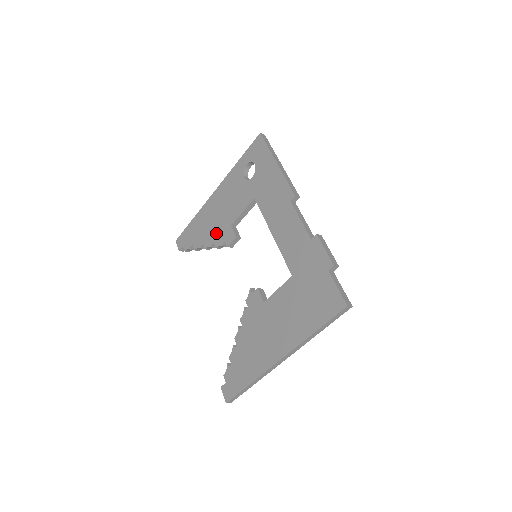
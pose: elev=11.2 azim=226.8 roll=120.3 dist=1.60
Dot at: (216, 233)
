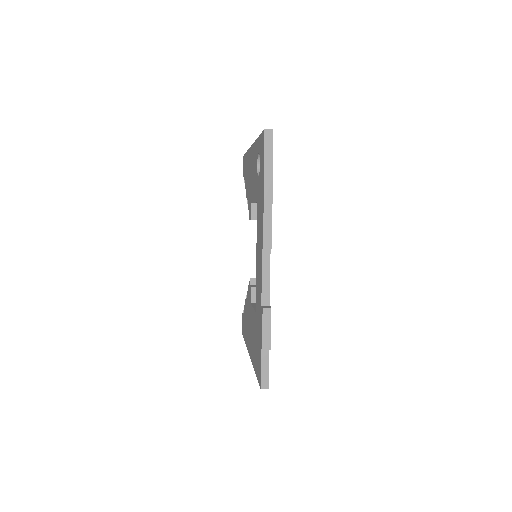
Dot at: (248, 194)
